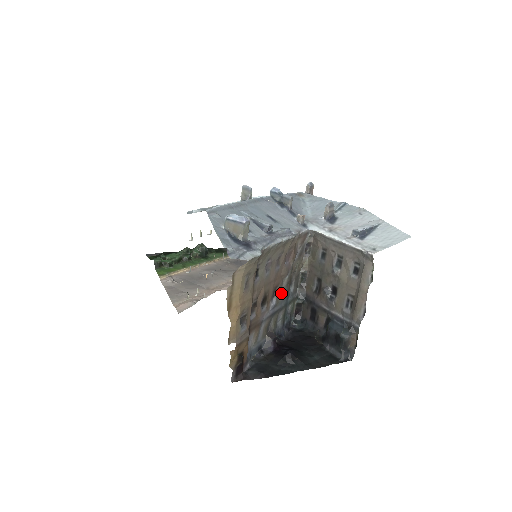
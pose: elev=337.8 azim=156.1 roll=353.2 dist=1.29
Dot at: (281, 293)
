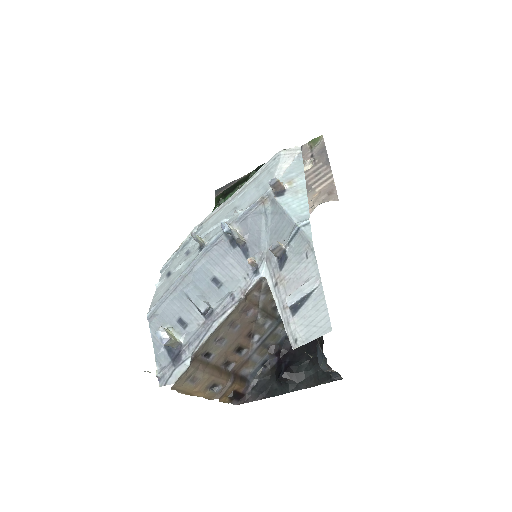
Dot at: (264, 324)
